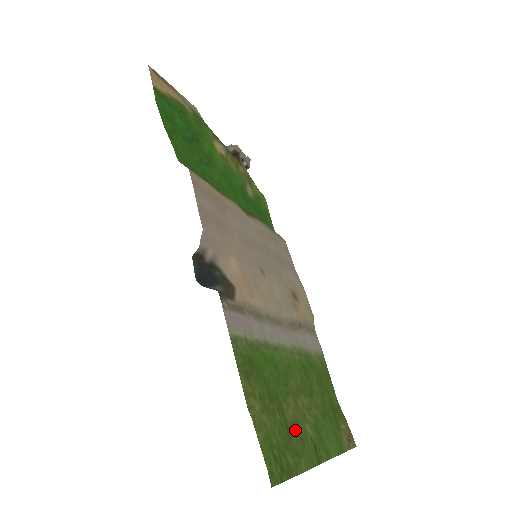
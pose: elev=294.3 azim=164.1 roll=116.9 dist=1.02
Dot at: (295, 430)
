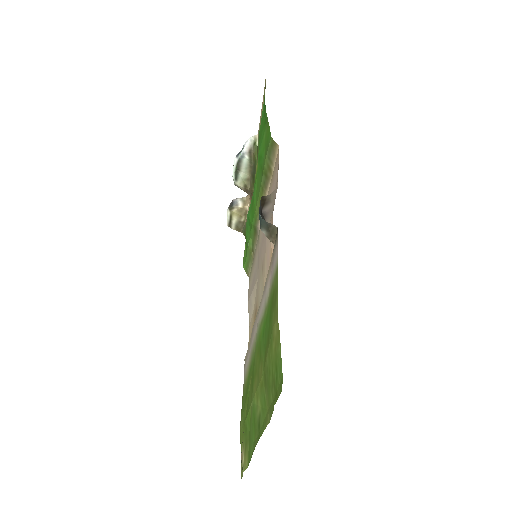
Dot at: (264, 389)
